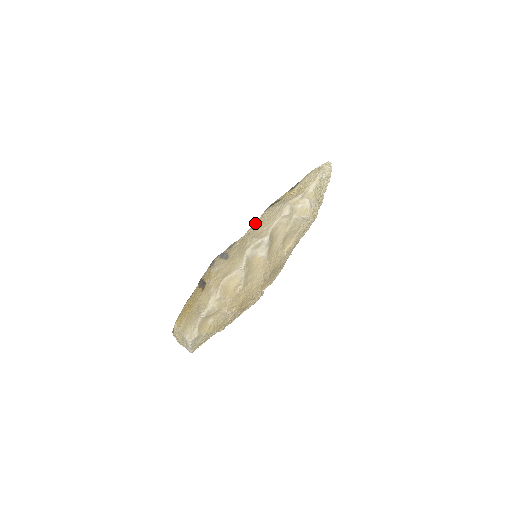
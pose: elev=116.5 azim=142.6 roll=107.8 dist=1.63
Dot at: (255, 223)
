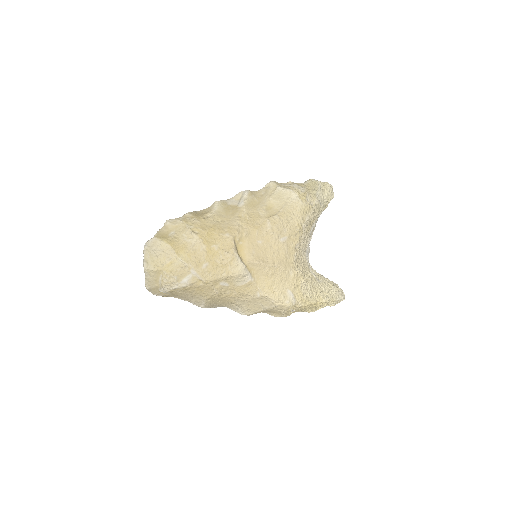
Dot at: occluded
